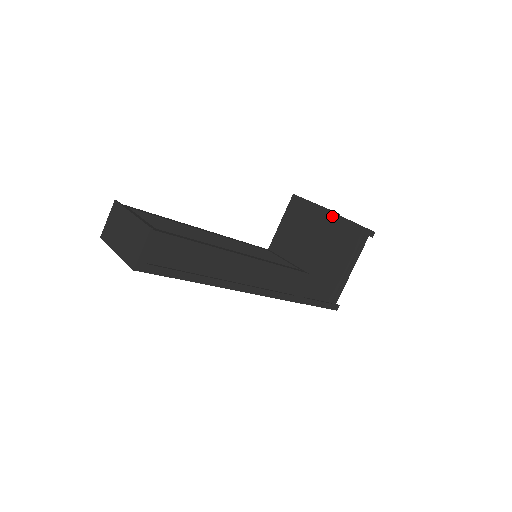
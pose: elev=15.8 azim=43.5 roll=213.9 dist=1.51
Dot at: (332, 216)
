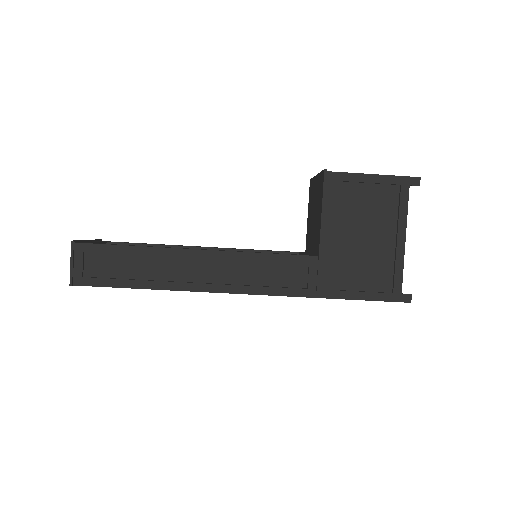
Dot at: (322, 176)
